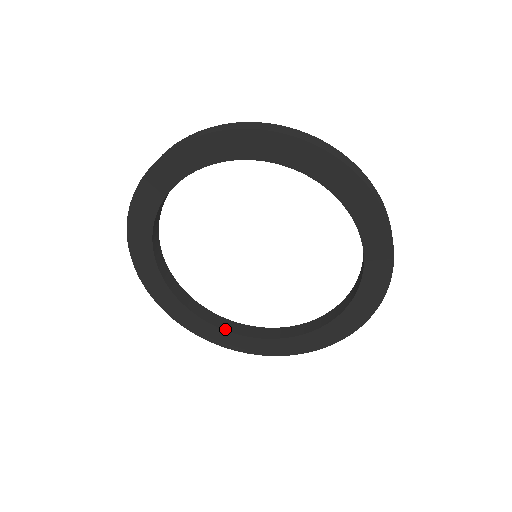
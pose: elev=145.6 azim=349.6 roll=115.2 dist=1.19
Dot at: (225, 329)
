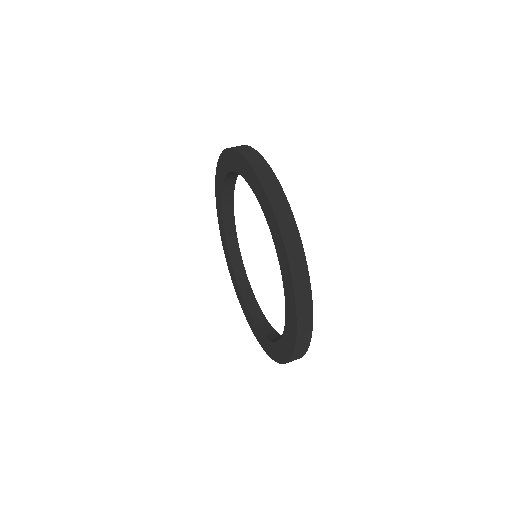
Dot at: (258, 327)
